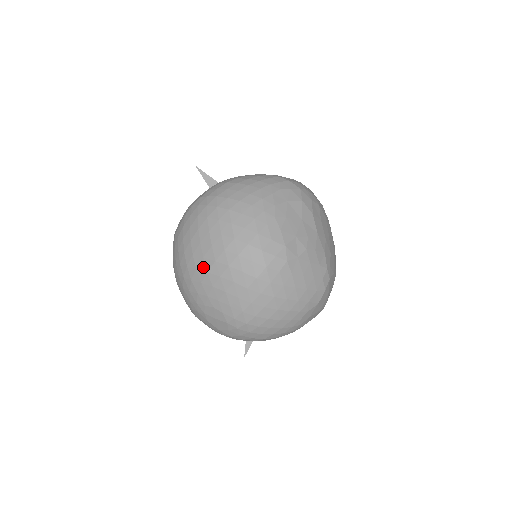
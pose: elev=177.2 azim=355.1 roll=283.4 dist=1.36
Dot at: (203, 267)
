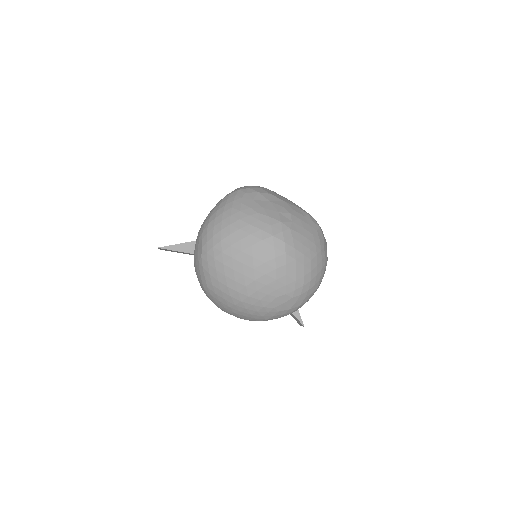
Dot at: (249, 281)
